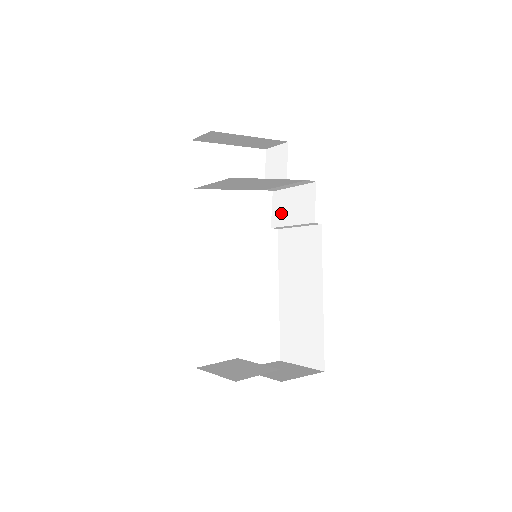
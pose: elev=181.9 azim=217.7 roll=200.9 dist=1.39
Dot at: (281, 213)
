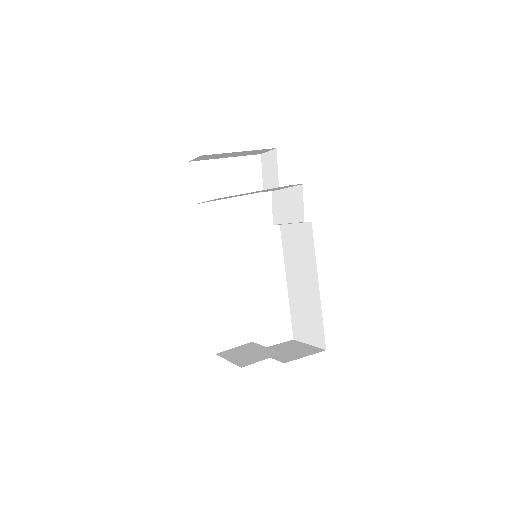
Dot at: (279, 212)
